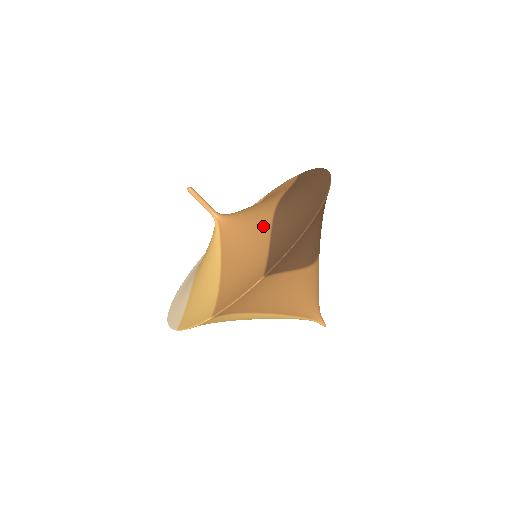
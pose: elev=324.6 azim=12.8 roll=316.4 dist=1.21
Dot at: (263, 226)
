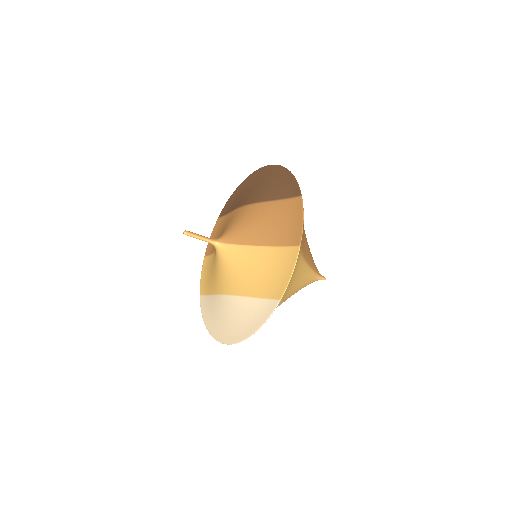
Dot at: (255, 209)
